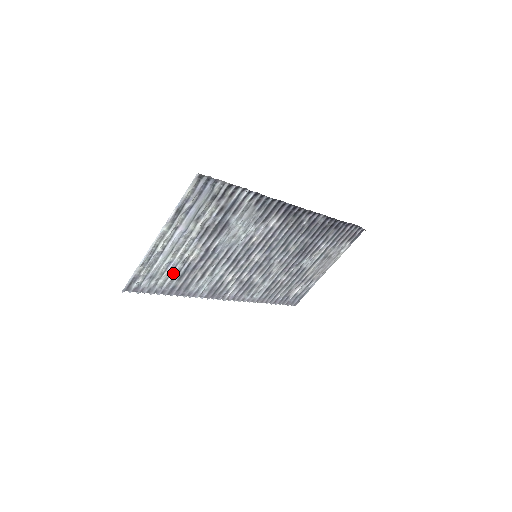
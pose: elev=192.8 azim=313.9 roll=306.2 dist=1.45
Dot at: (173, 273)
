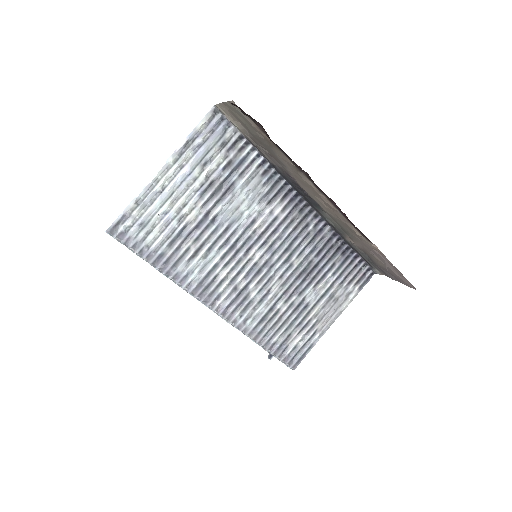
Dot at: (166, 231)
